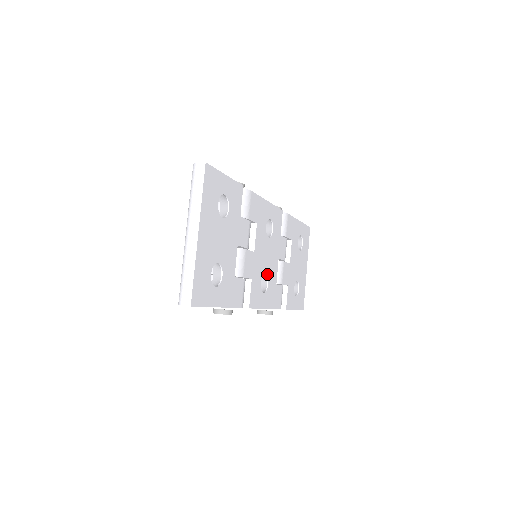
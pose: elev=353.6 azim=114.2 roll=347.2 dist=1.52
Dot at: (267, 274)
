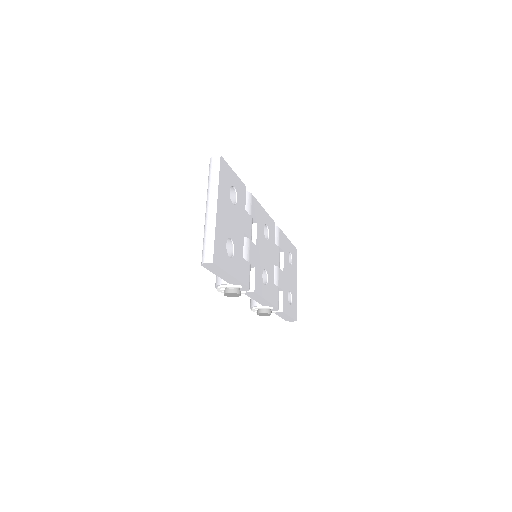
Dot at: (266, 270)
